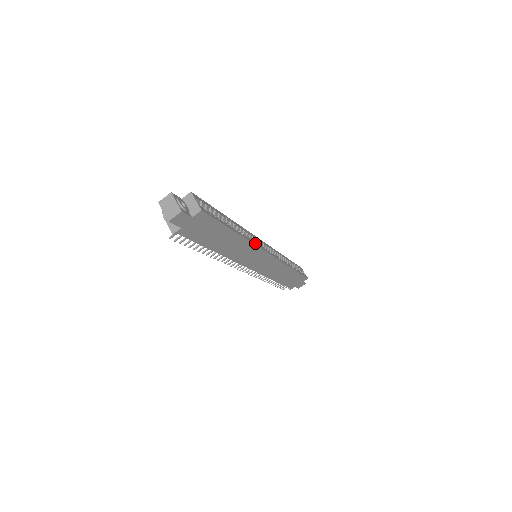
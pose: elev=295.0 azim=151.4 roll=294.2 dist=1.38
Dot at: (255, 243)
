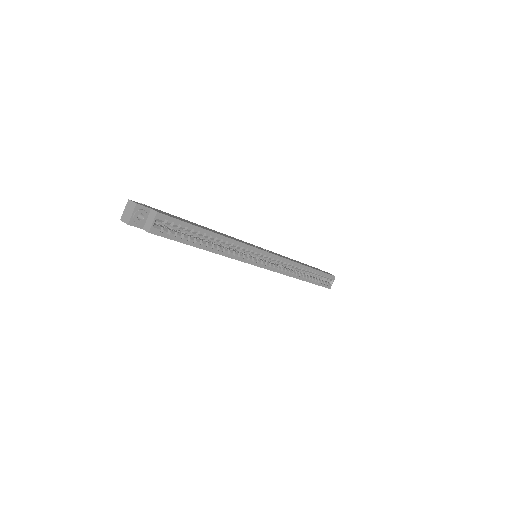
Dot at: (238, 257)
